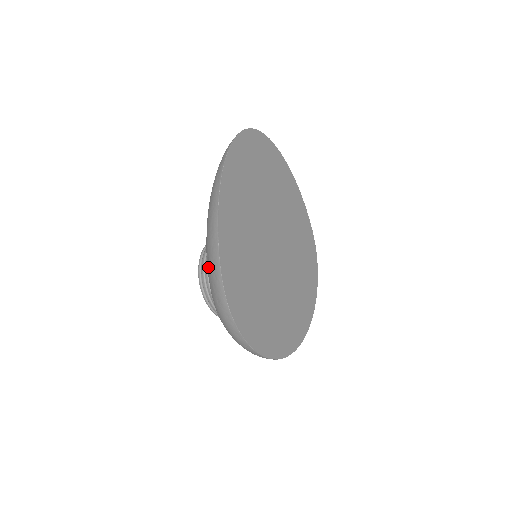
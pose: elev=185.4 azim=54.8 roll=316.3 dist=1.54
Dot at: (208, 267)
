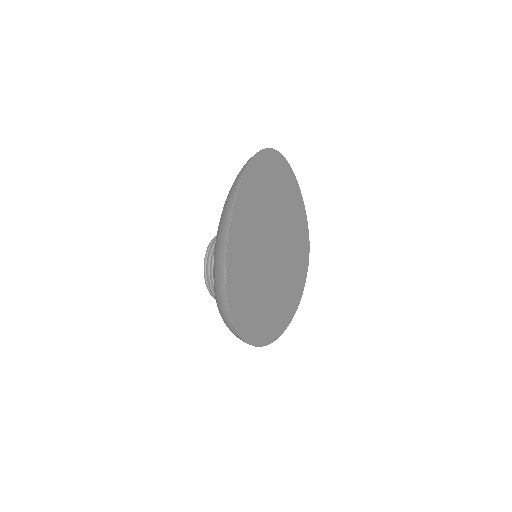
Dot at: (214, 271)
